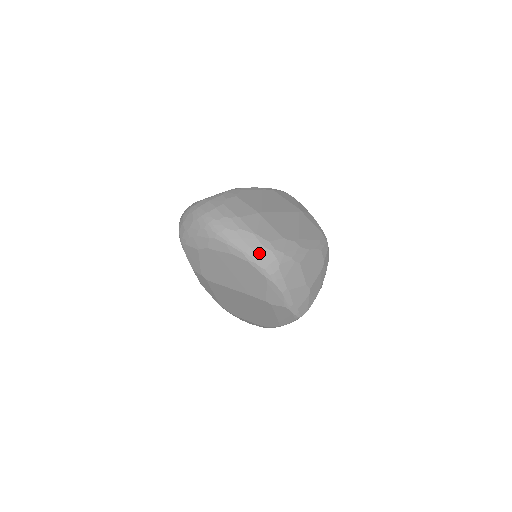
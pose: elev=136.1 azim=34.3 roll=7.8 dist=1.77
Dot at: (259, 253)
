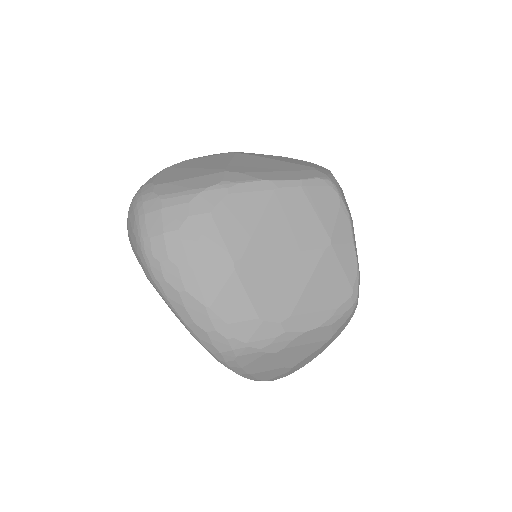
Dot at: (206, 335)
